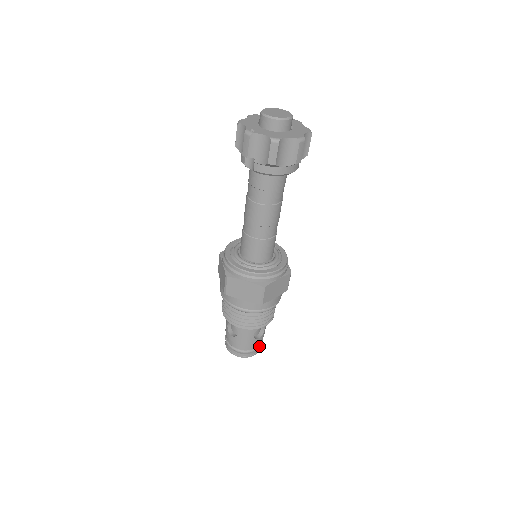
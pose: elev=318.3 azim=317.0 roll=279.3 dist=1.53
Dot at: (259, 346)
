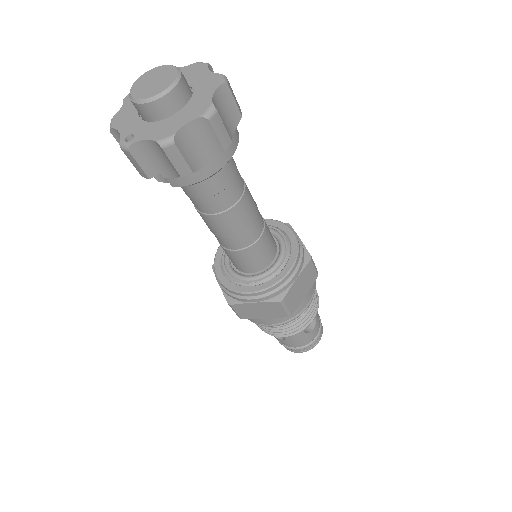
Dot at: (319, 332)
